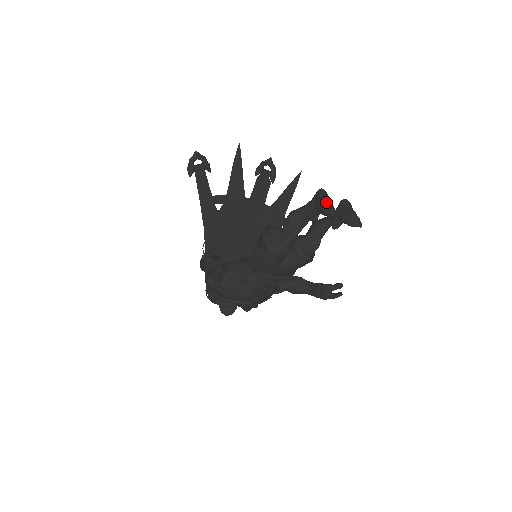
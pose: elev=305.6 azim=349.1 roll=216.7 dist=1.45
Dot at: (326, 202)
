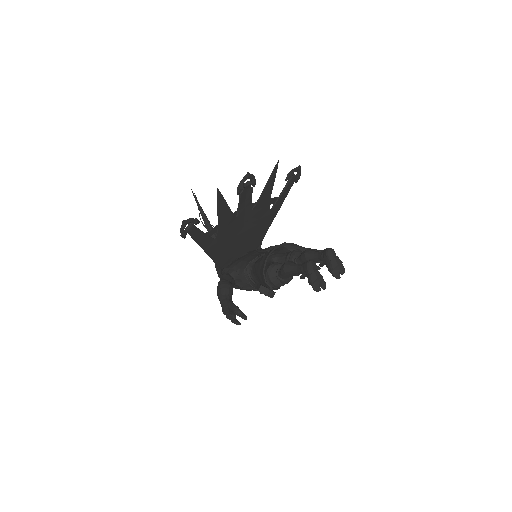
Dot at: (315, 279)
